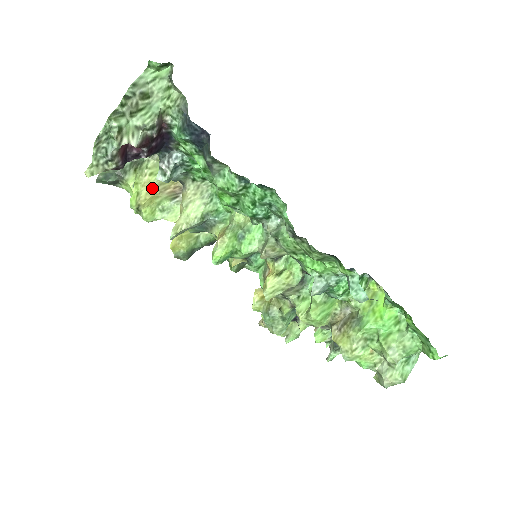
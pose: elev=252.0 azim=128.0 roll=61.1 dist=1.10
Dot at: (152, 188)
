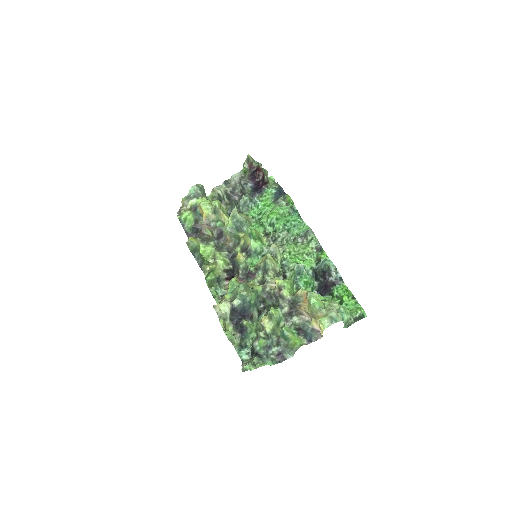
Dot at: occluded
